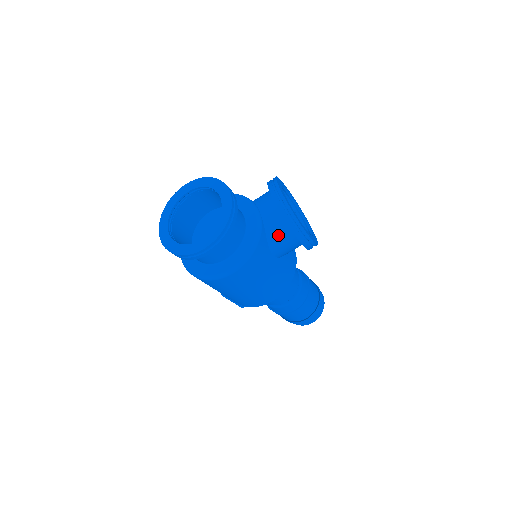
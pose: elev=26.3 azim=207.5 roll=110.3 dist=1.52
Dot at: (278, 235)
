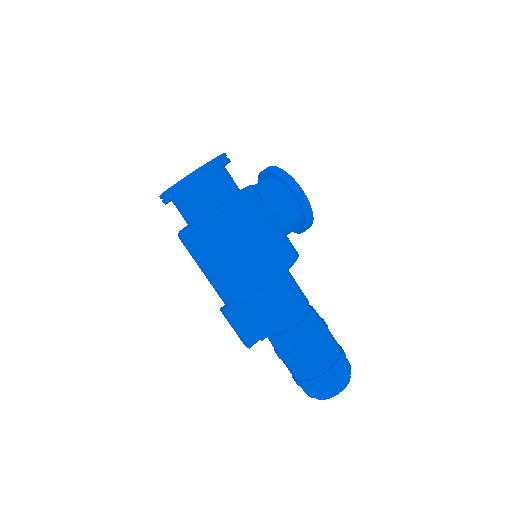
Dot at: (271, 192)
